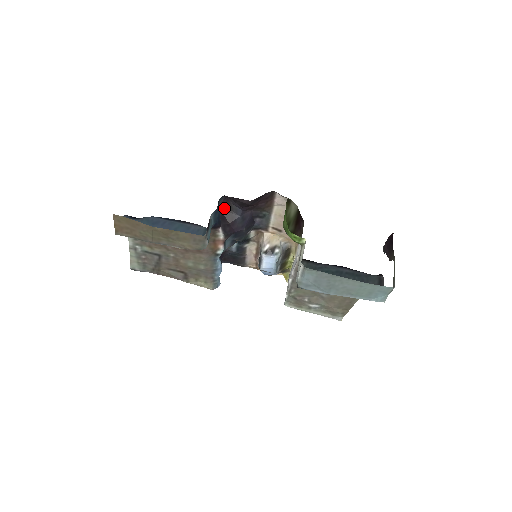
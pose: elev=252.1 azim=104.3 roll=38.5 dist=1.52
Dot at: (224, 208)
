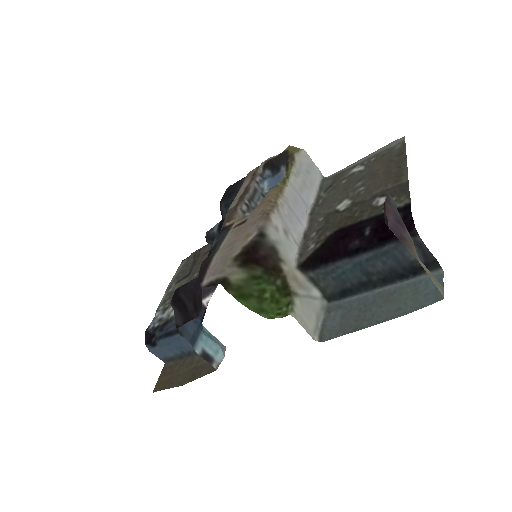
Dot at: occluded
